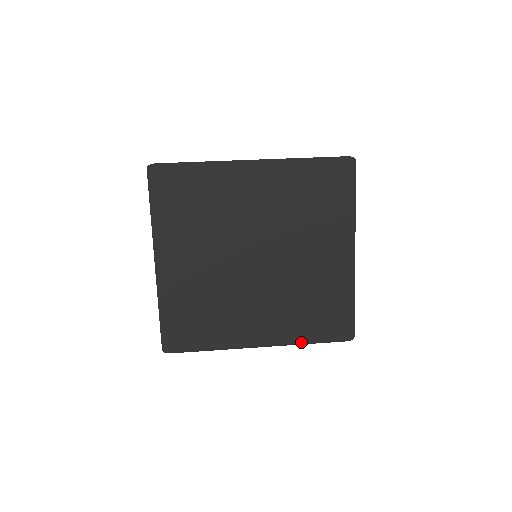
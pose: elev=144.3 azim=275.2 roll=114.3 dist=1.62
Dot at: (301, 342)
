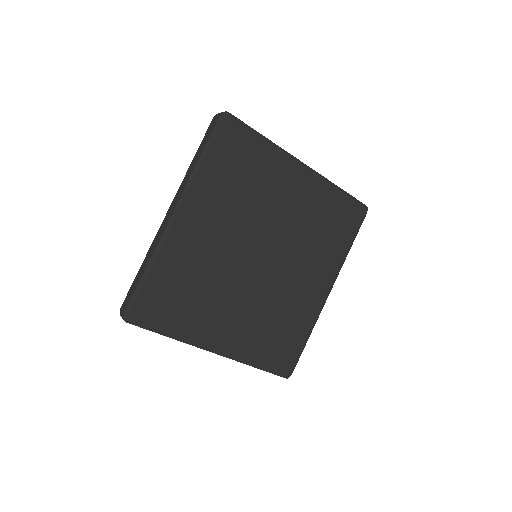
Dot at: (345, 255)
